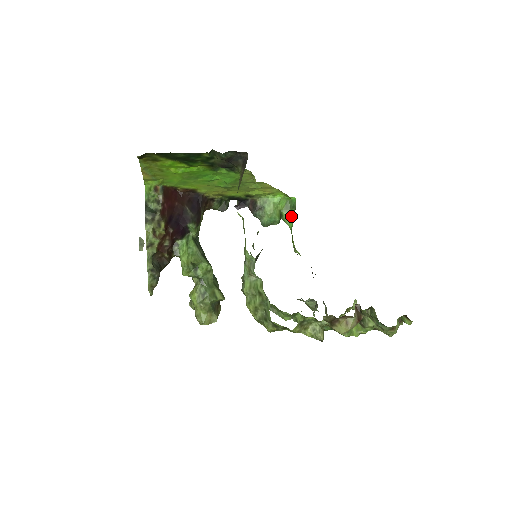
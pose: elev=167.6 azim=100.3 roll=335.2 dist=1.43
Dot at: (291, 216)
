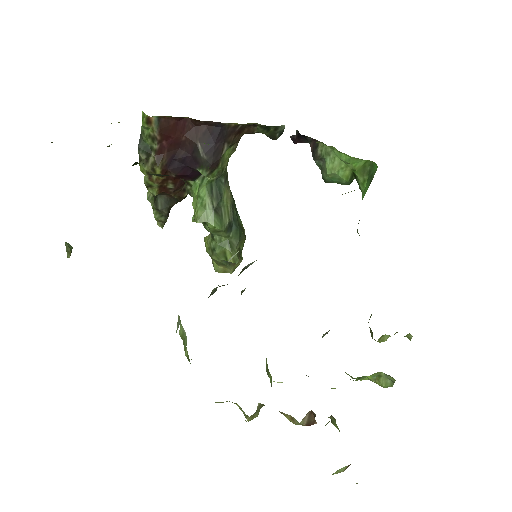
Dot at: (366, 186)
